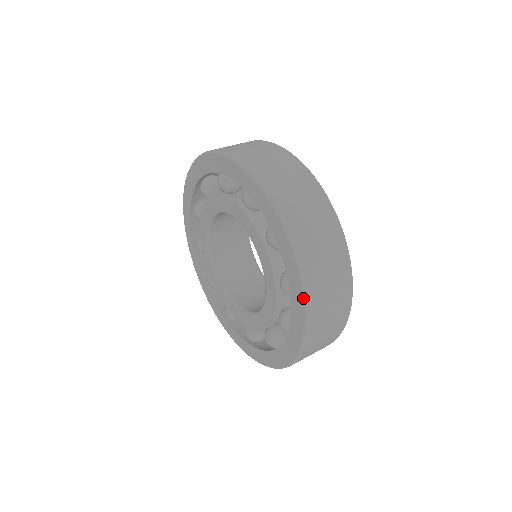
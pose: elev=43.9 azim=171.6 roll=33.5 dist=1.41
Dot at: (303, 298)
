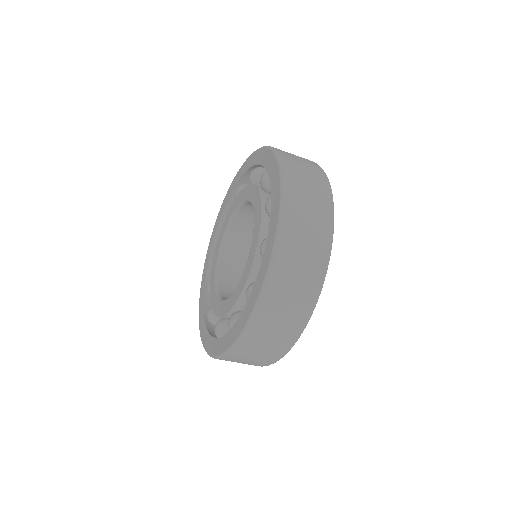
Dot at: (280, 185)
